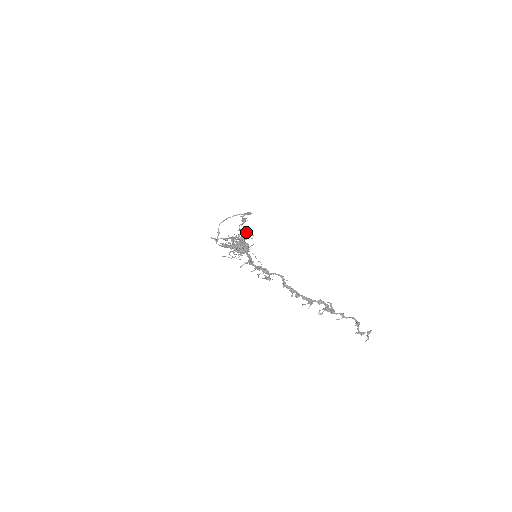
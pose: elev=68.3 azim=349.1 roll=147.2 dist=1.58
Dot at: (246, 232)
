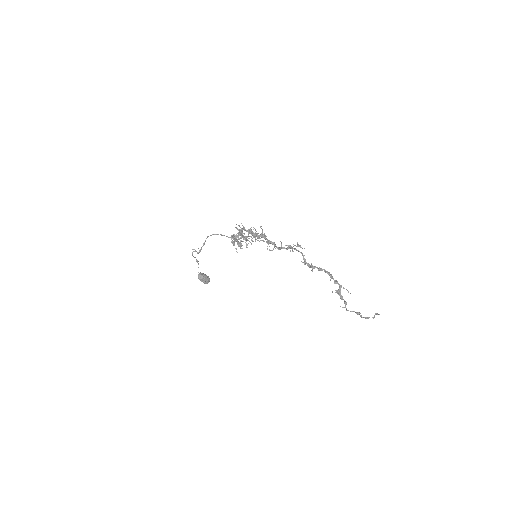
Dot at: occluded
